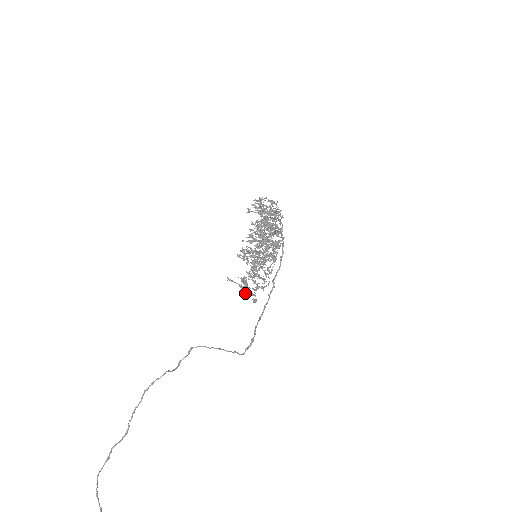
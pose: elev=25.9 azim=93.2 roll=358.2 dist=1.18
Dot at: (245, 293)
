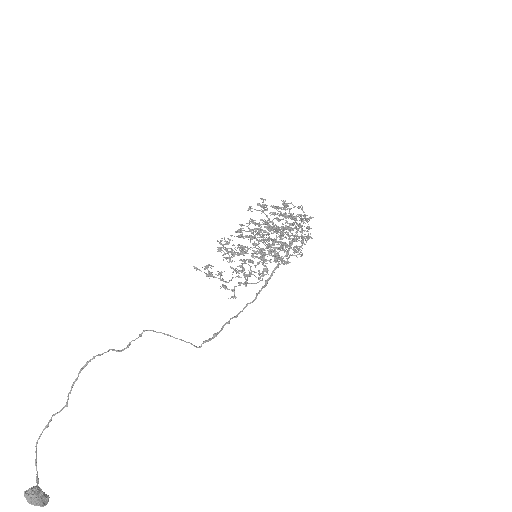
Dot at: (224, 288)
